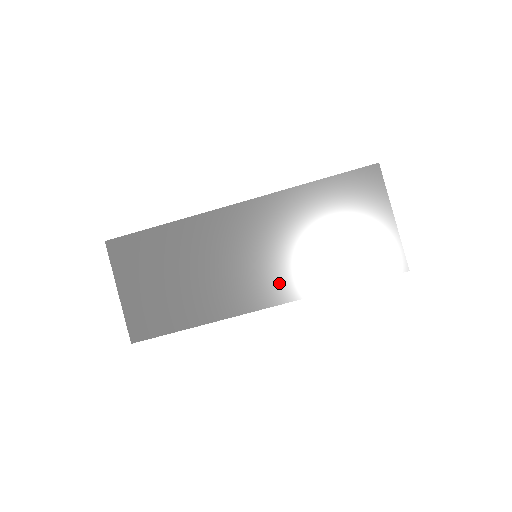
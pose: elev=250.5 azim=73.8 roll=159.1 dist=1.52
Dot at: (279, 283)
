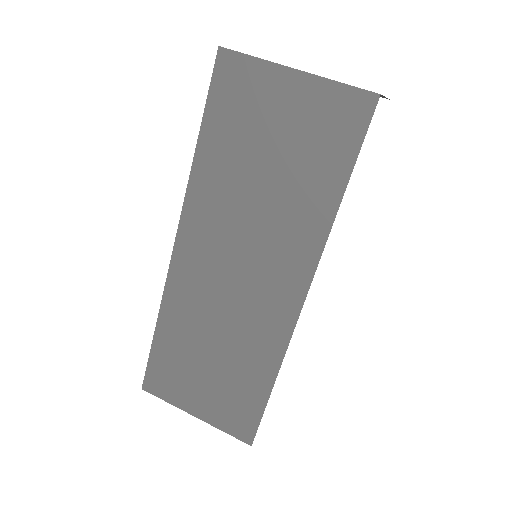
Dot at: (286, 266)
